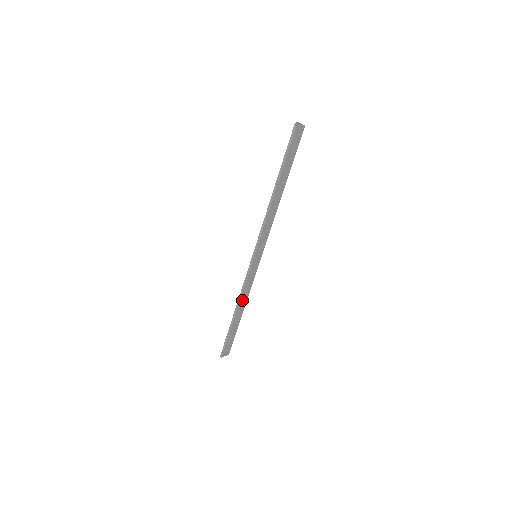
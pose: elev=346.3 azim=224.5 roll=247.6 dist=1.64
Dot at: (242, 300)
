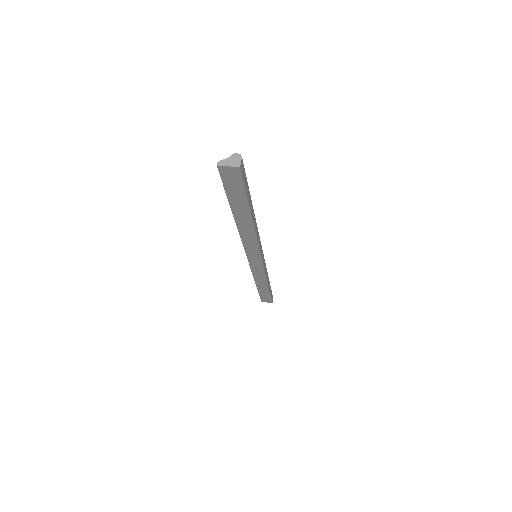
Dot at: (258, 279)
